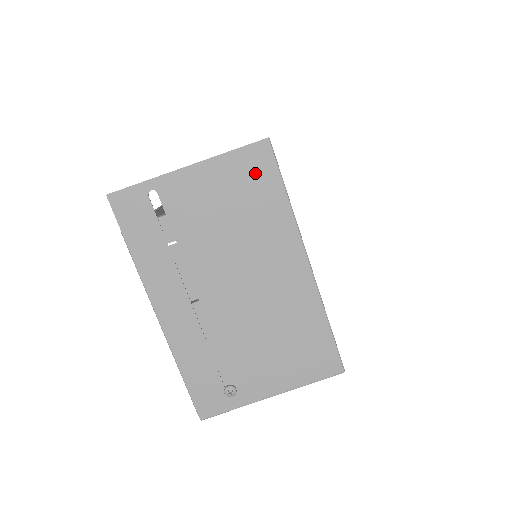
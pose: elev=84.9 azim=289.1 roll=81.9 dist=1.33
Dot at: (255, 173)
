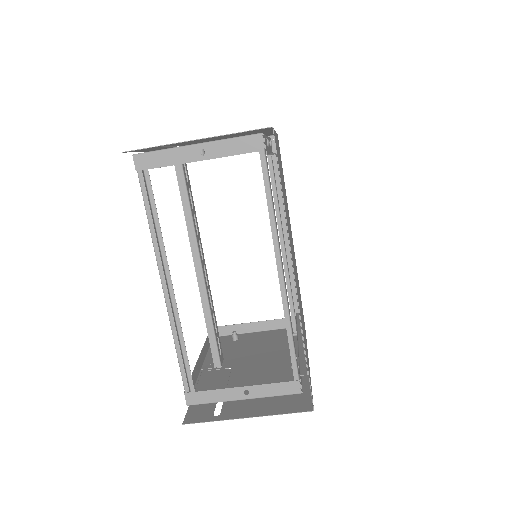
Dot at: (294, 401)
